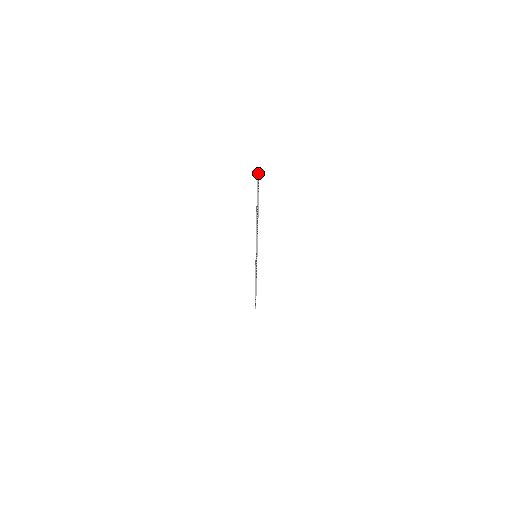
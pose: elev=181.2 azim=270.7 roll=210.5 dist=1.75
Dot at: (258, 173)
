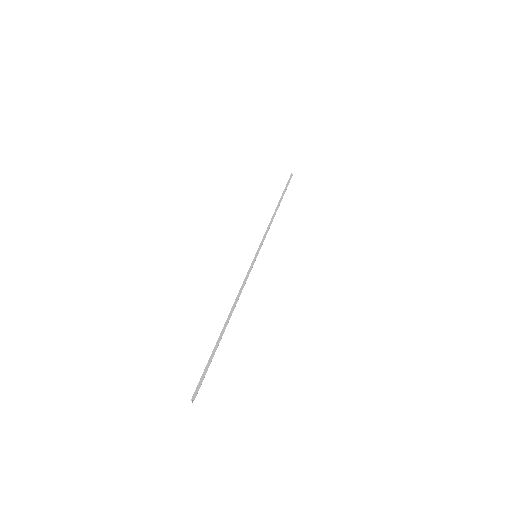
Dot at: (197, 388)
